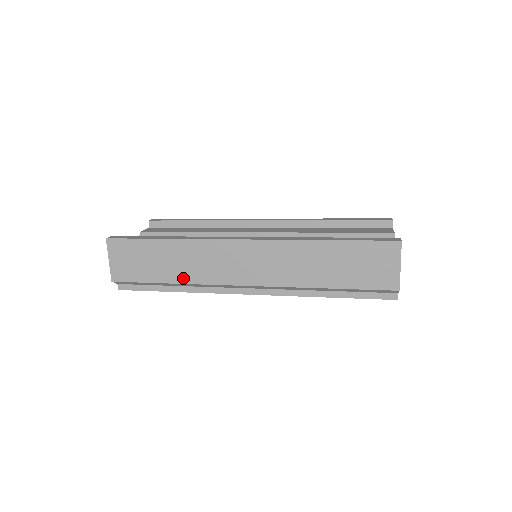
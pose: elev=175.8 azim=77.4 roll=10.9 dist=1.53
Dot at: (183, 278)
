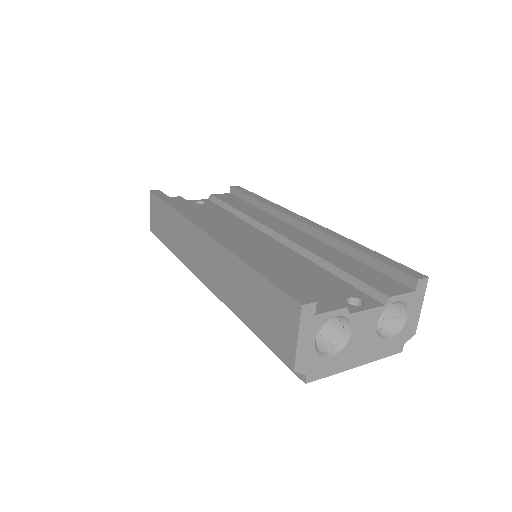
Dot at: (175, 249)
